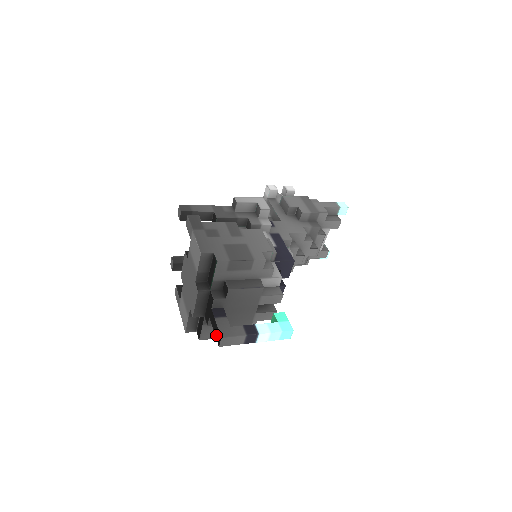
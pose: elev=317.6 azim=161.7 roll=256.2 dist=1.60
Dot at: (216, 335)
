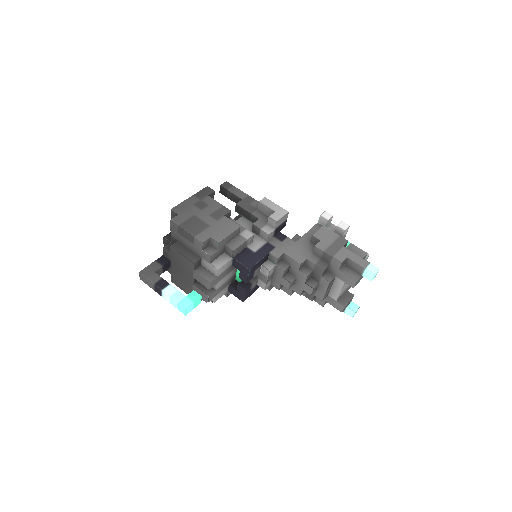
Dot at: occluded
